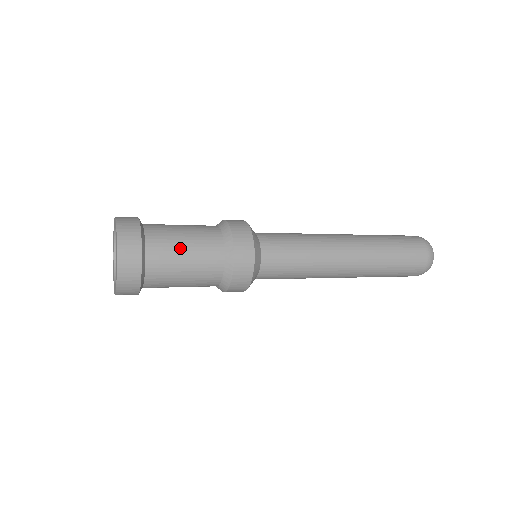
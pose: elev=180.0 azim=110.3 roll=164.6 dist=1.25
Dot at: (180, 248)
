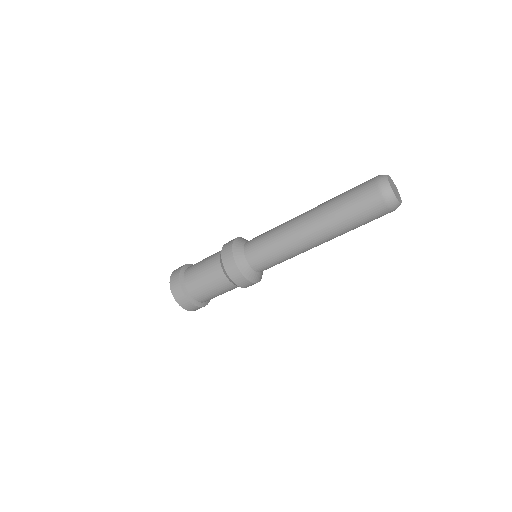
Dot at: occluded
